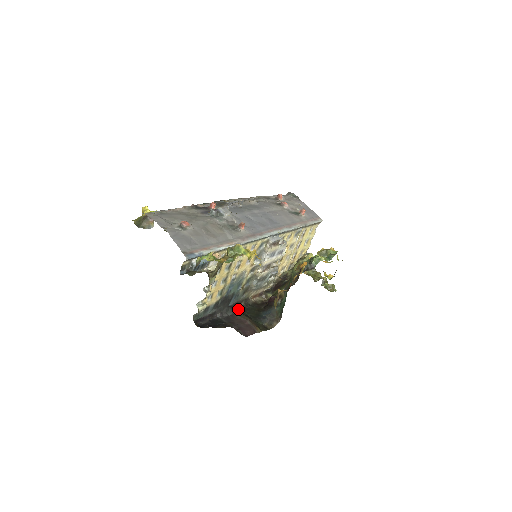
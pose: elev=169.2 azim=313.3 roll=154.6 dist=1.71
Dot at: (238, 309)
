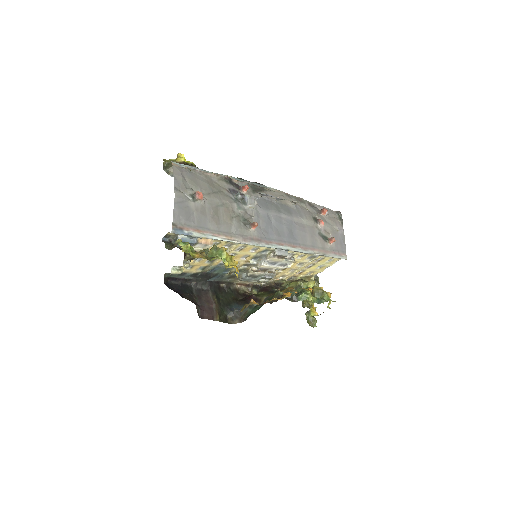
Dot at: (216, 287)
